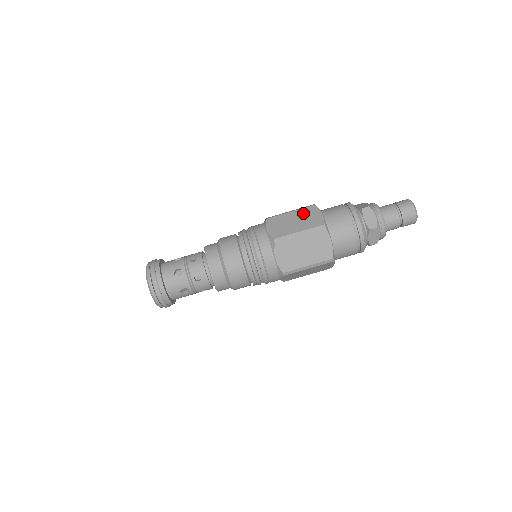
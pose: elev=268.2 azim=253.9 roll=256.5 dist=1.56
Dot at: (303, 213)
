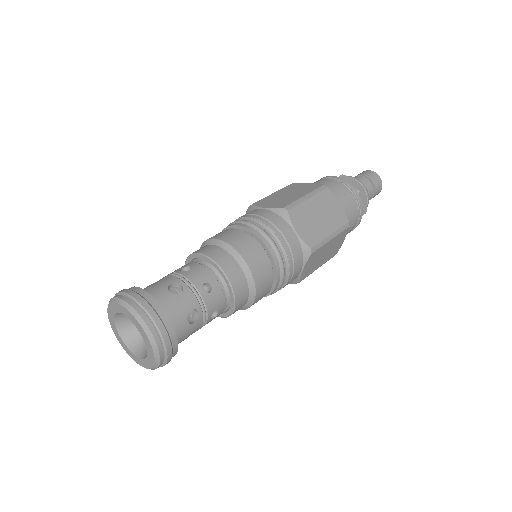
Dot at: occluded
